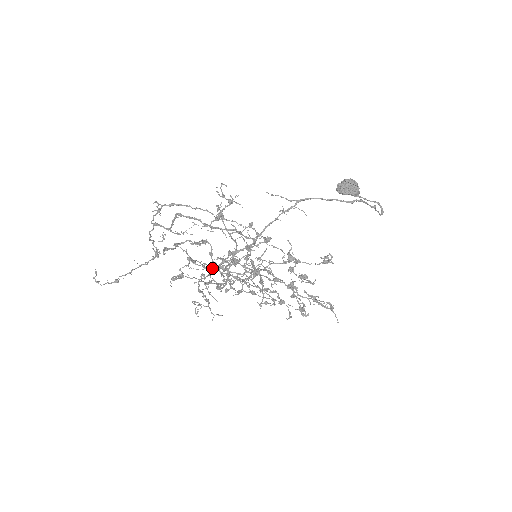
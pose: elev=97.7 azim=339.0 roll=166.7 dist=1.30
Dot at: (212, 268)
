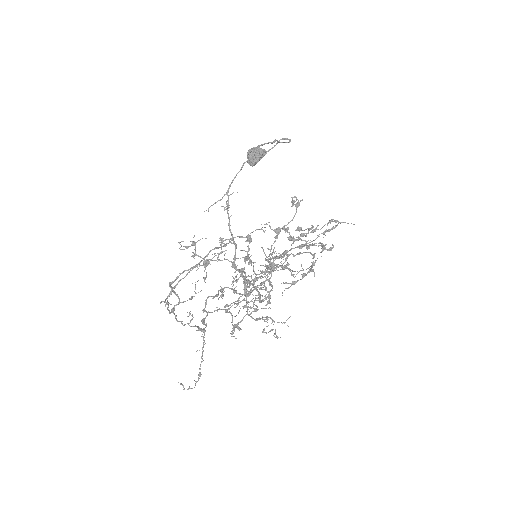
Dot at: (241, 296)
